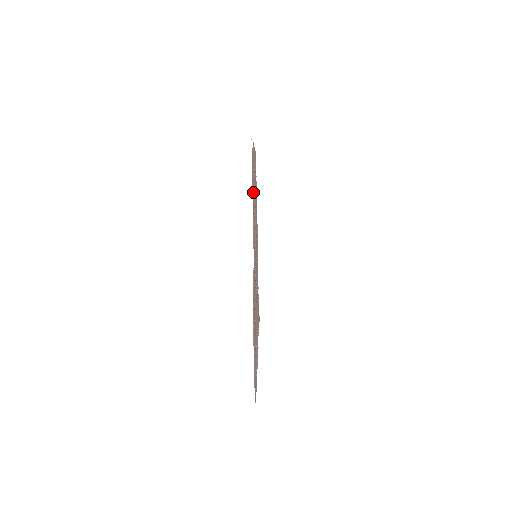
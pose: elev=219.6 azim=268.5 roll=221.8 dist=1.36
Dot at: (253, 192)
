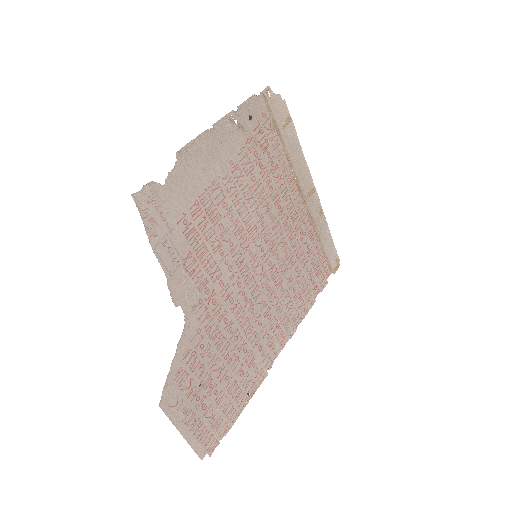
Dot at: (188, 226)
